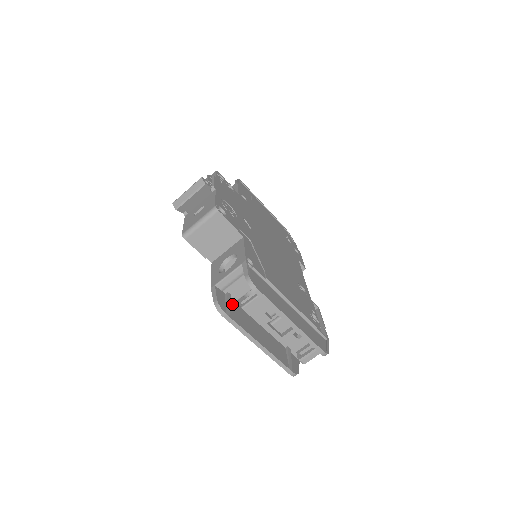
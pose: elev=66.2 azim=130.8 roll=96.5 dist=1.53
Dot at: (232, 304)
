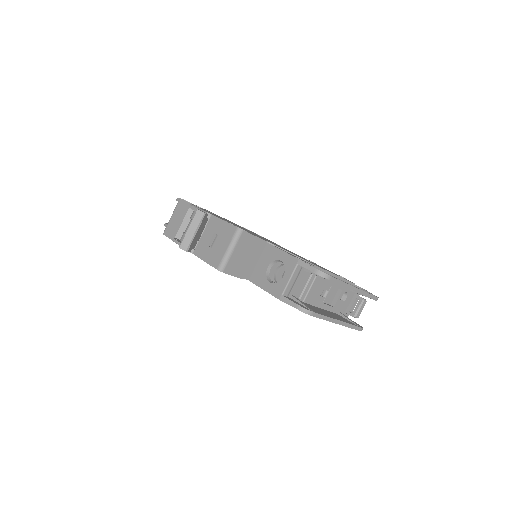
Dot at: occluded
